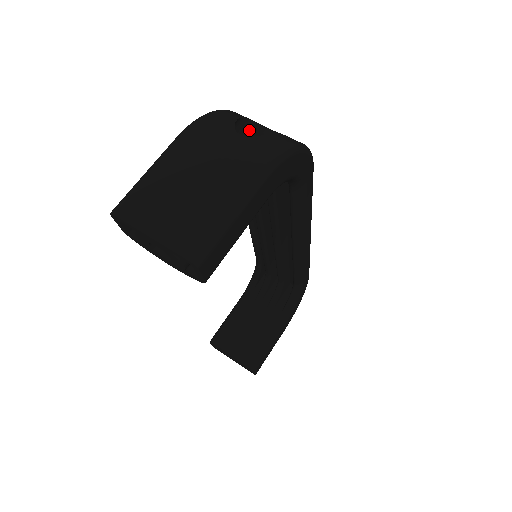
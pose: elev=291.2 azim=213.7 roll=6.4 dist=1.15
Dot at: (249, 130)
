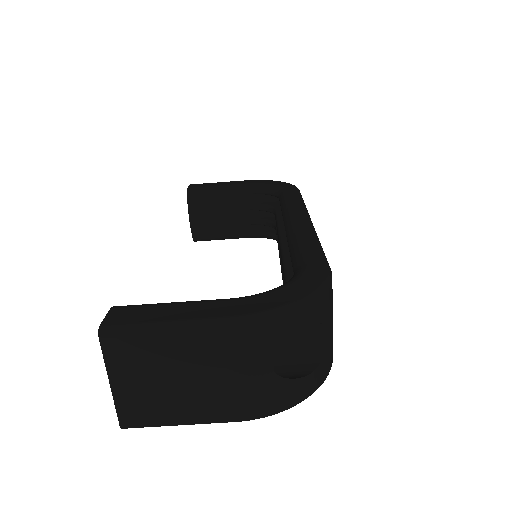
Dot at: occluded
